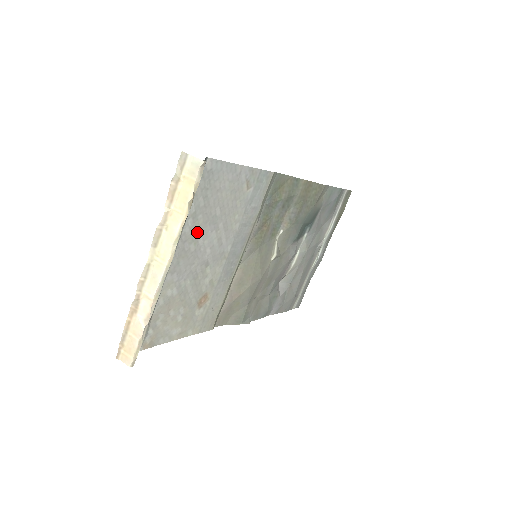
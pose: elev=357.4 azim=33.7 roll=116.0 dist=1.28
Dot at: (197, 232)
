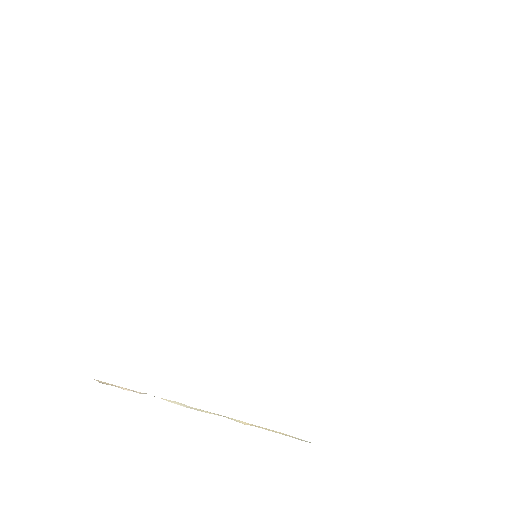
Dot at: occluded
